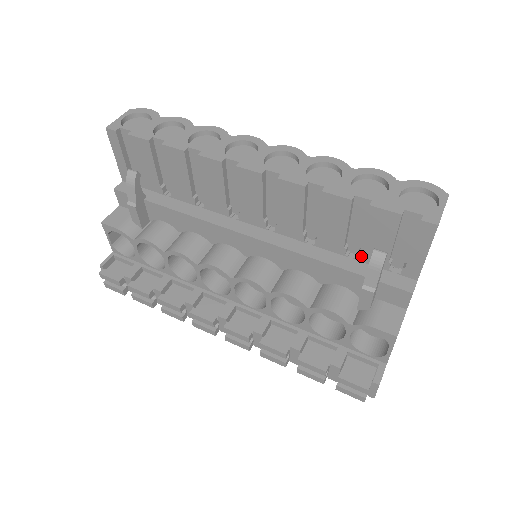
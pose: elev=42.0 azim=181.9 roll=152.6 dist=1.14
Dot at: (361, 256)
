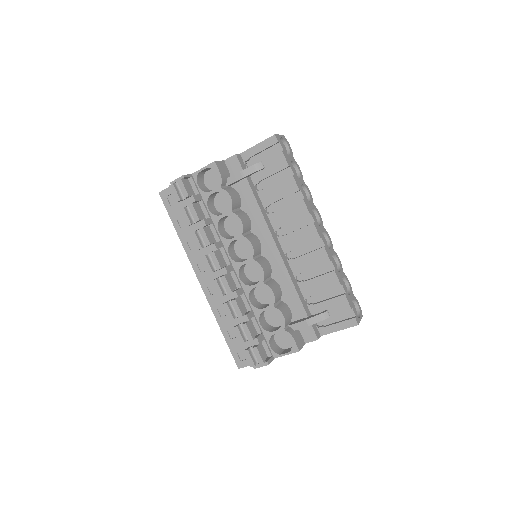
Dot at: (312, 306)
